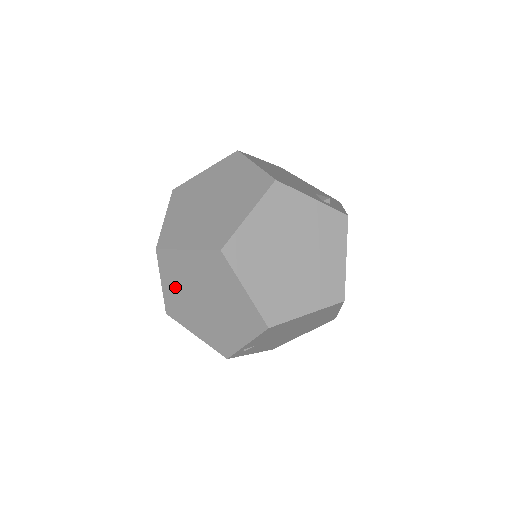
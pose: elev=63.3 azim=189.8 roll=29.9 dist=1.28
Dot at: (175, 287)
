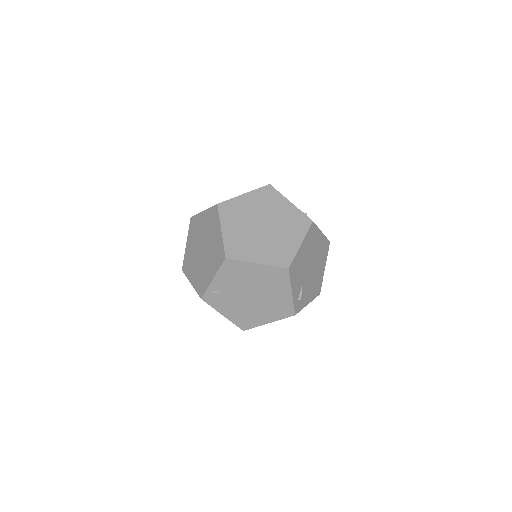
Dot at: (192, 244)
